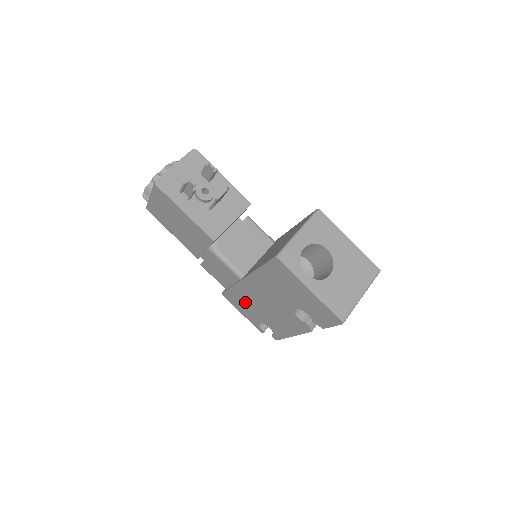
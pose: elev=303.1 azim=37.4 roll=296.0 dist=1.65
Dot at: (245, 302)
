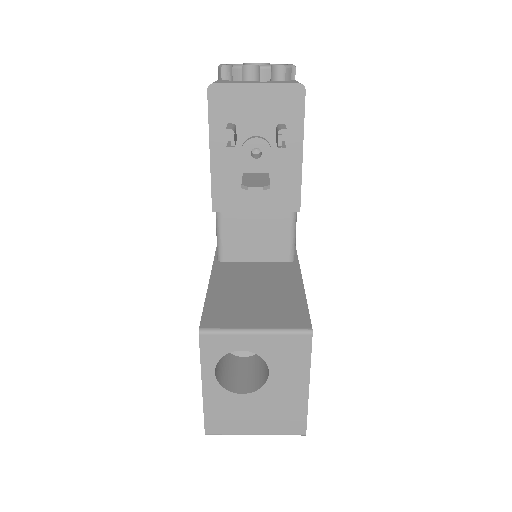
Dot at: occluded
